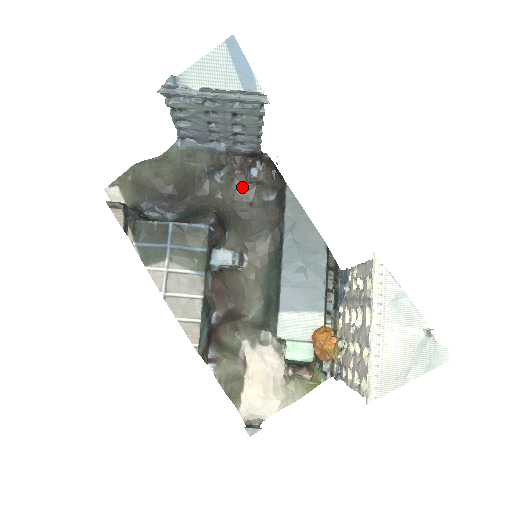
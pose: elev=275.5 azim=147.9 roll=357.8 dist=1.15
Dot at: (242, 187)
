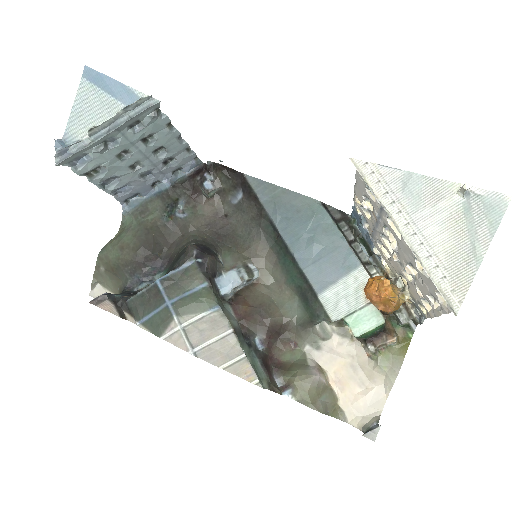
Dot at: (207, 207)
